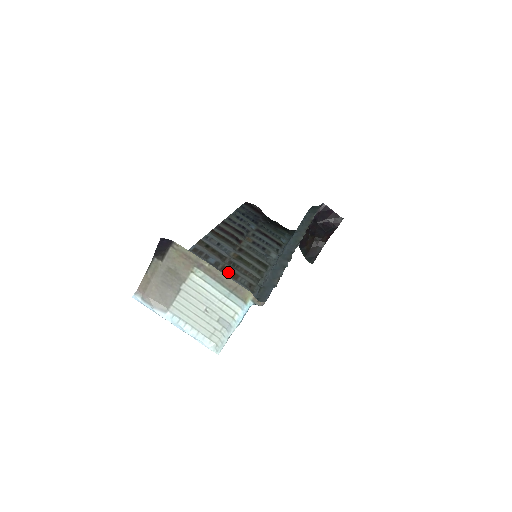
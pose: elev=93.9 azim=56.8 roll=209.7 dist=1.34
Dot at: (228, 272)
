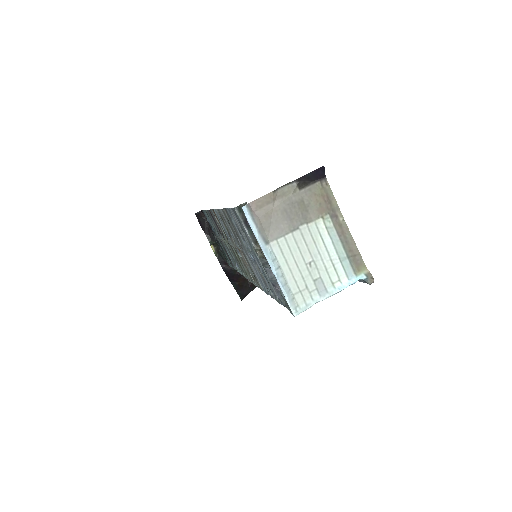
Dot at: (241, 254)
